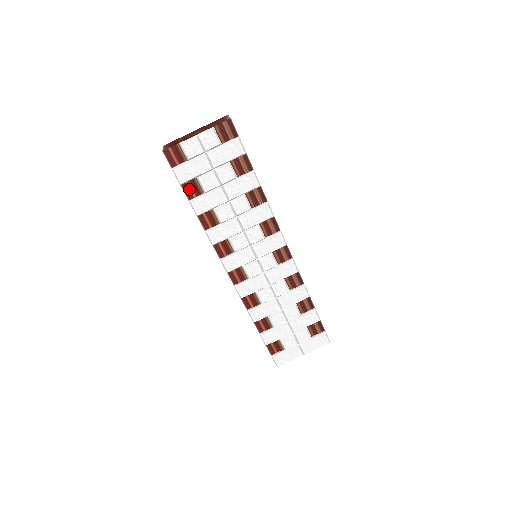
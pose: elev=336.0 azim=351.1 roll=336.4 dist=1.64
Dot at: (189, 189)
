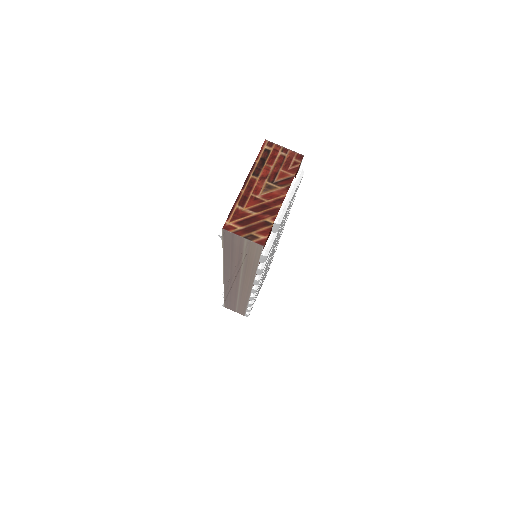
Dot at: occluded
